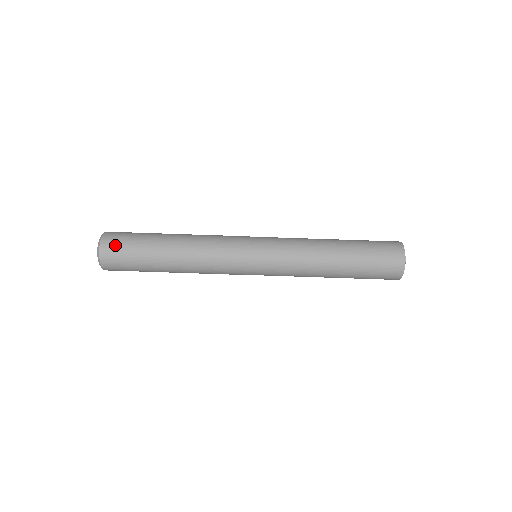
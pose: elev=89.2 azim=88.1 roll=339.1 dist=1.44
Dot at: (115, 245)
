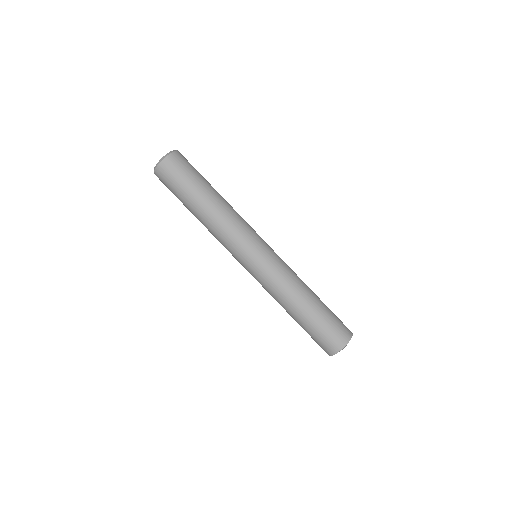
Dot at: (178, 164)
